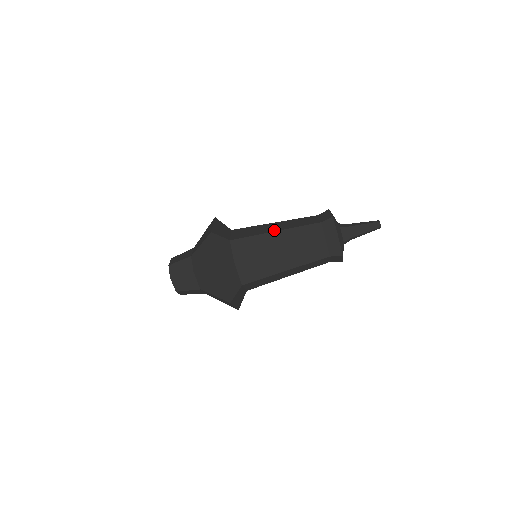
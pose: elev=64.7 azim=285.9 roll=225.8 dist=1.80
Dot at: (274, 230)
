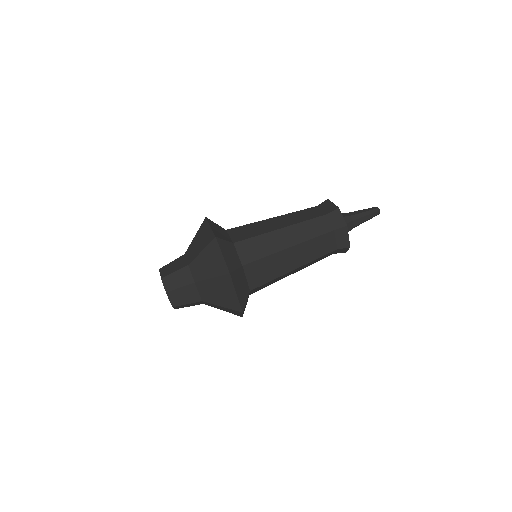
Dot at: (279, 227)
